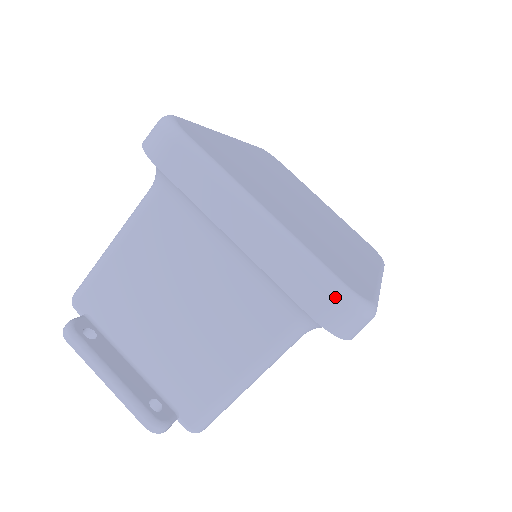
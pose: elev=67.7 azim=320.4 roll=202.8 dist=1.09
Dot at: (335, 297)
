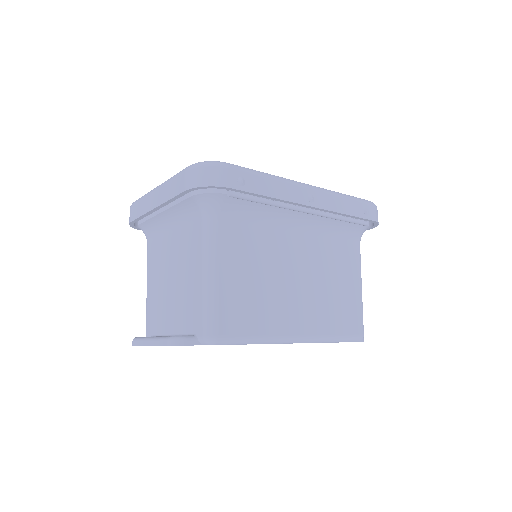
Dot at: (187, 171)
